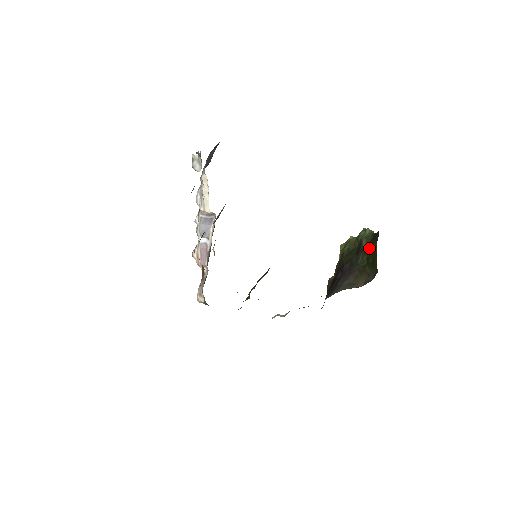
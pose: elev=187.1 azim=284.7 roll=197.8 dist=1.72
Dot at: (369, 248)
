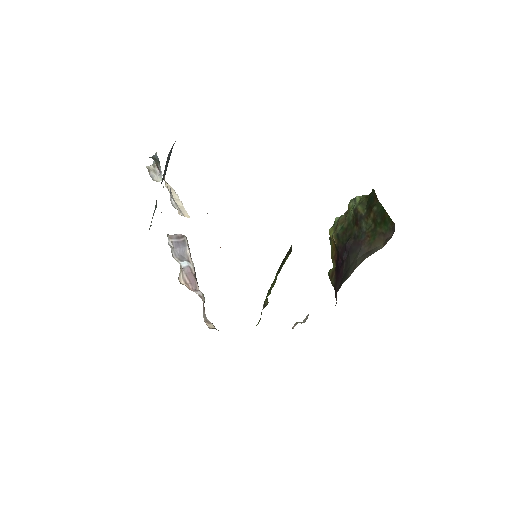
Dot at: (371, 209)
